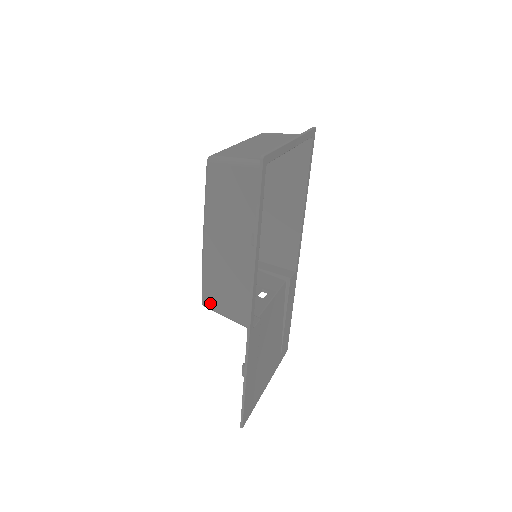
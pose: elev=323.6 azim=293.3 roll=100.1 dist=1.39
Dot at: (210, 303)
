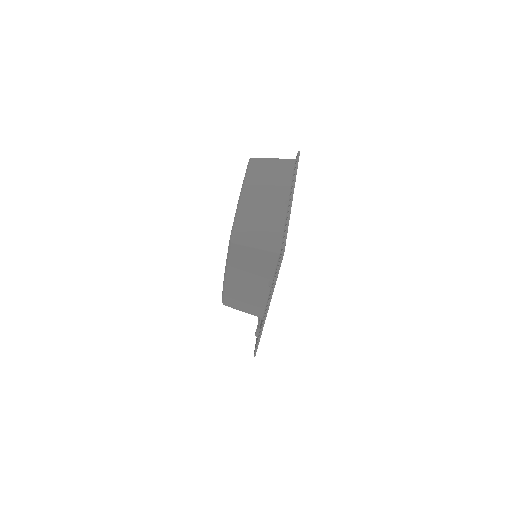
Dot at: (230, 305)
